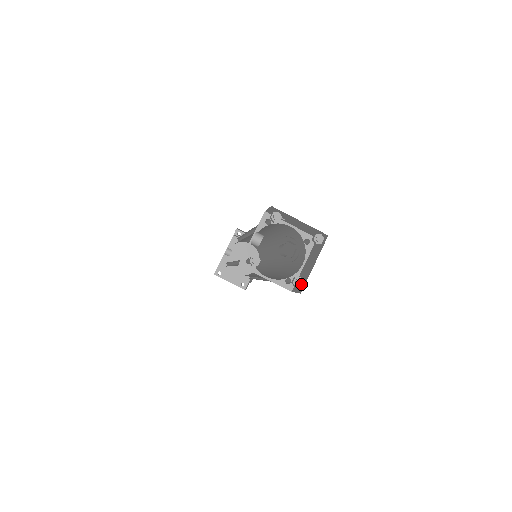
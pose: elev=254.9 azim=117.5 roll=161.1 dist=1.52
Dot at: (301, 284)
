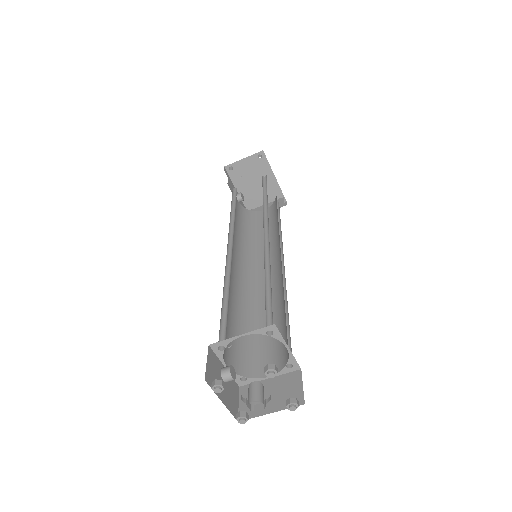
Dot at: (296, 406)
